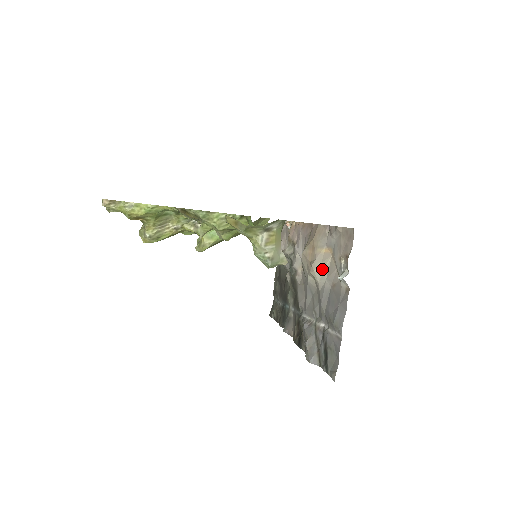
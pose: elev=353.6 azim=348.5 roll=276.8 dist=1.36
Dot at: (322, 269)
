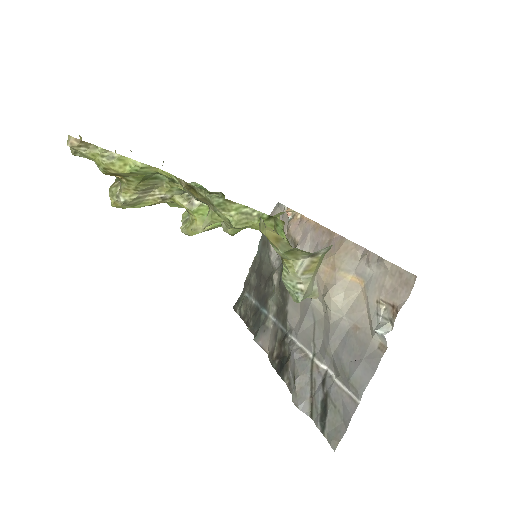
Dot at: (343, 300)
